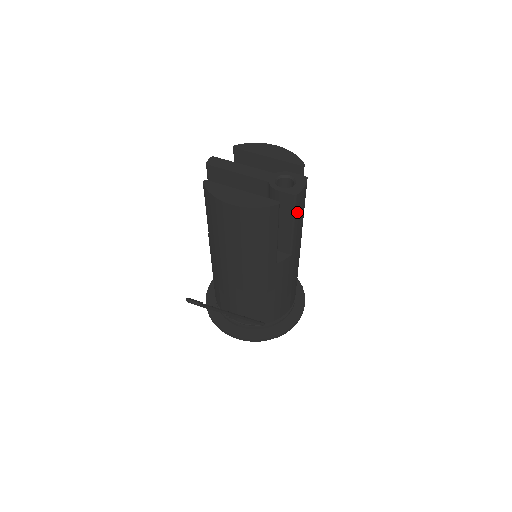
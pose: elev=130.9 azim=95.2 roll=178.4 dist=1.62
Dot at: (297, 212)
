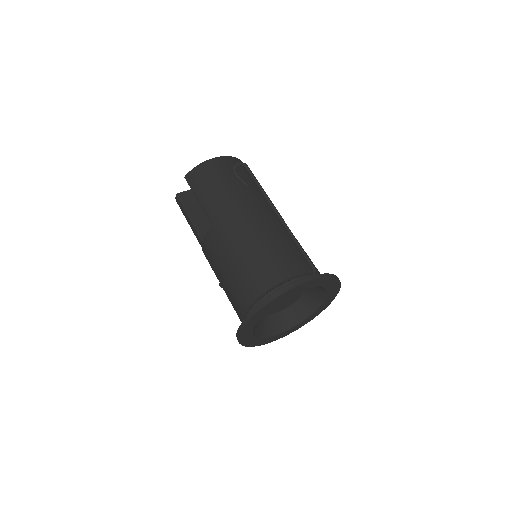
Dot at: occluded
